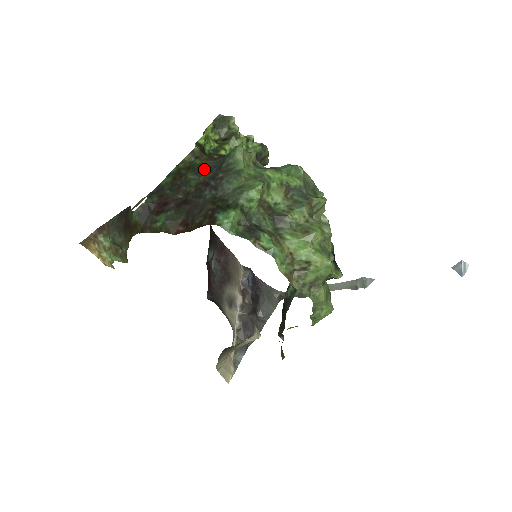
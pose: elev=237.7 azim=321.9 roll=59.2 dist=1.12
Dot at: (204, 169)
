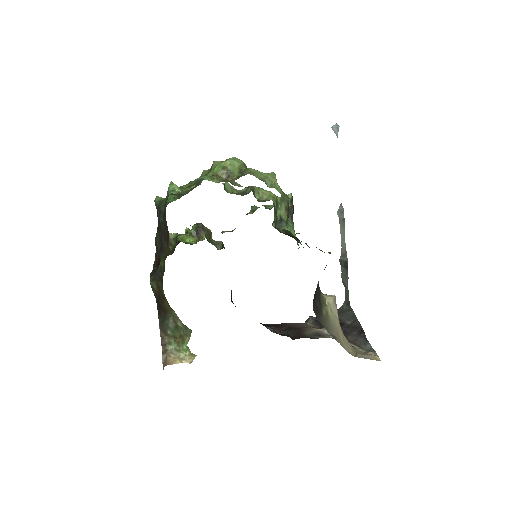
Dot at: (157, 229)
